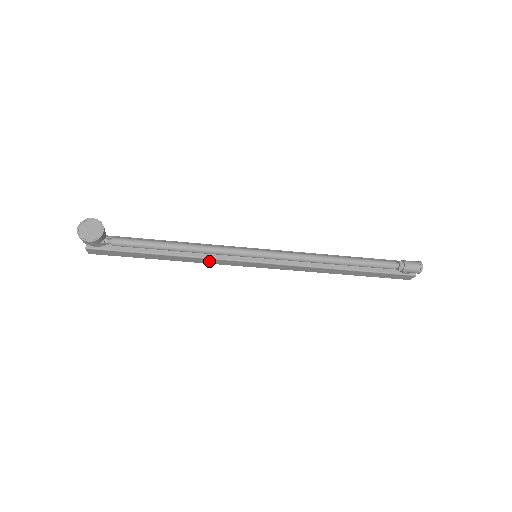
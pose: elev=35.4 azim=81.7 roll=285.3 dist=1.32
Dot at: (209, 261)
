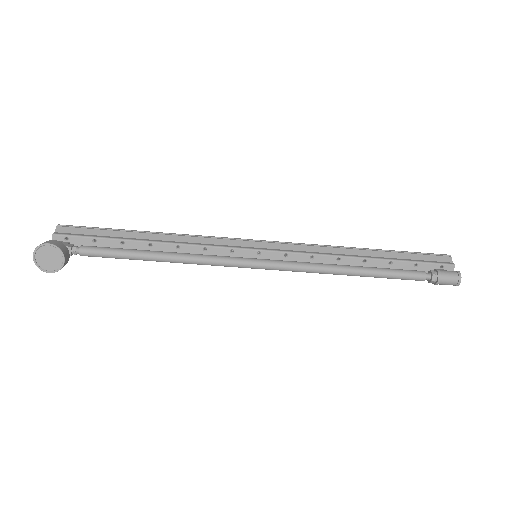
Dot at: occluded
